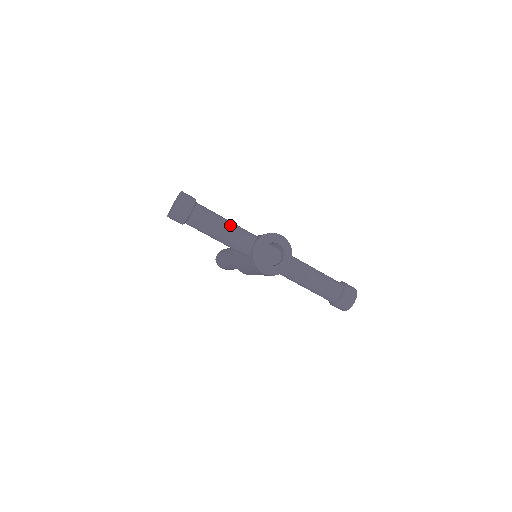
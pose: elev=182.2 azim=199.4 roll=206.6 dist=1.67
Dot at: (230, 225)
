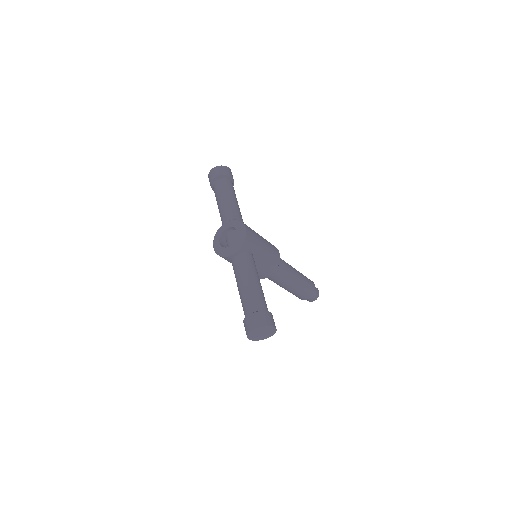
Dot at: (228, 202)
